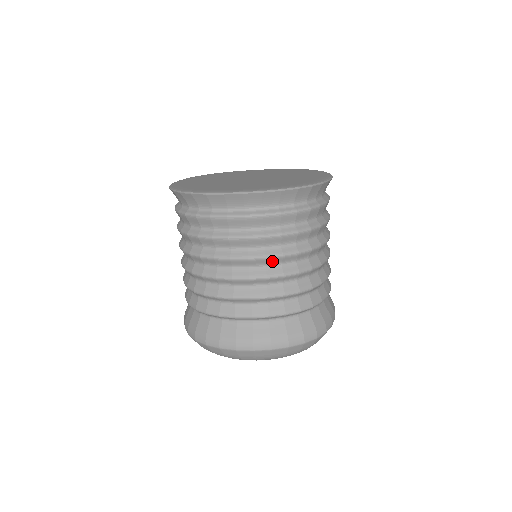
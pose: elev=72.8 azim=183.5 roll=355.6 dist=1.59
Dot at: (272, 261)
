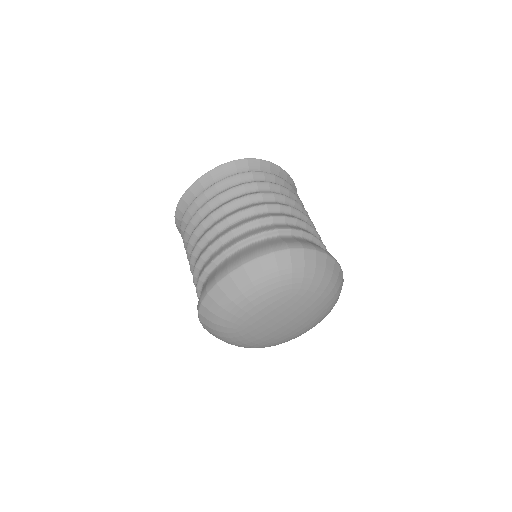
Dot at: occluded
